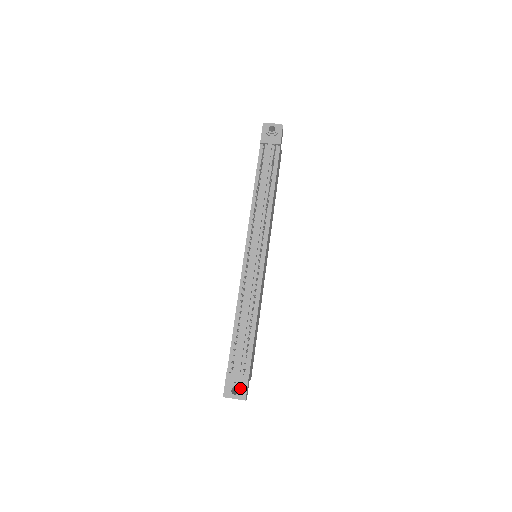
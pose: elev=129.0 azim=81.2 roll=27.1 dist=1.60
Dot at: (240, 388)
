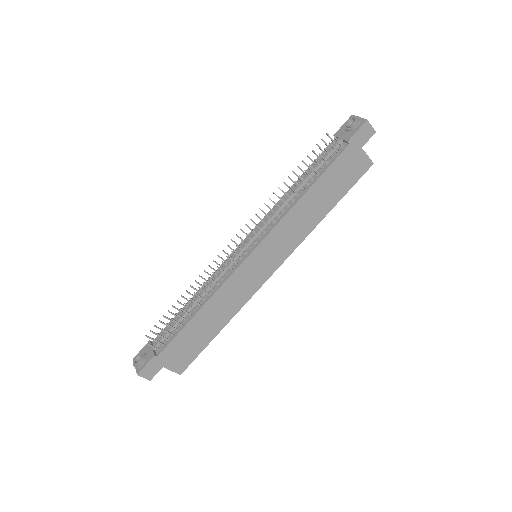
Dot at: (142, 360)
